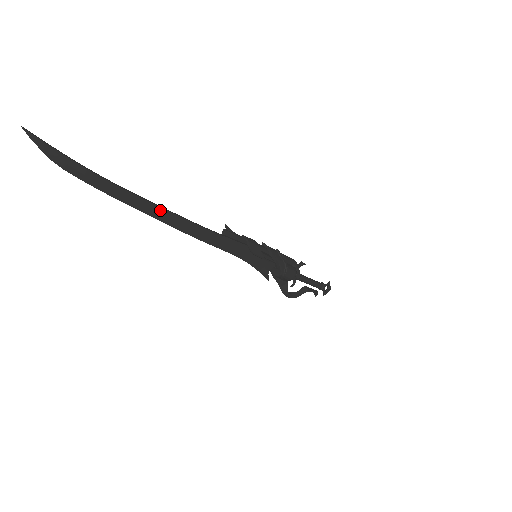
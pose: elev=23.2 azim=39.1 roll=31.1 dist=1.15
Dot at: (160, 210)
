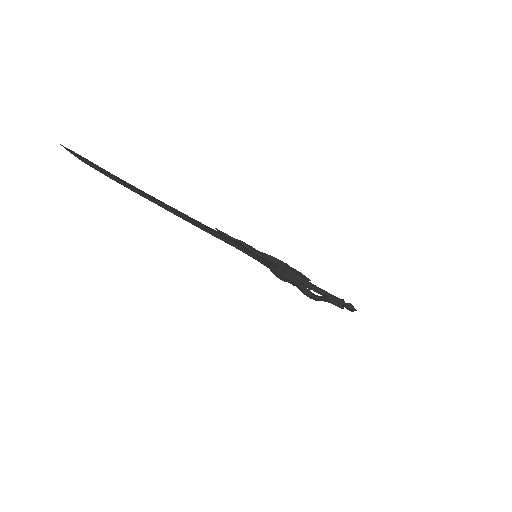
Dot at: (159, 201)
